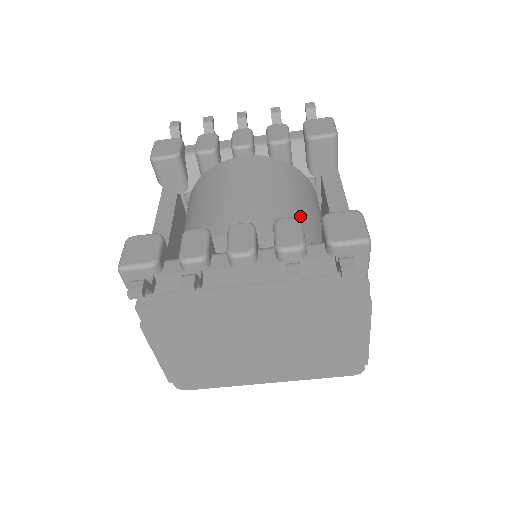
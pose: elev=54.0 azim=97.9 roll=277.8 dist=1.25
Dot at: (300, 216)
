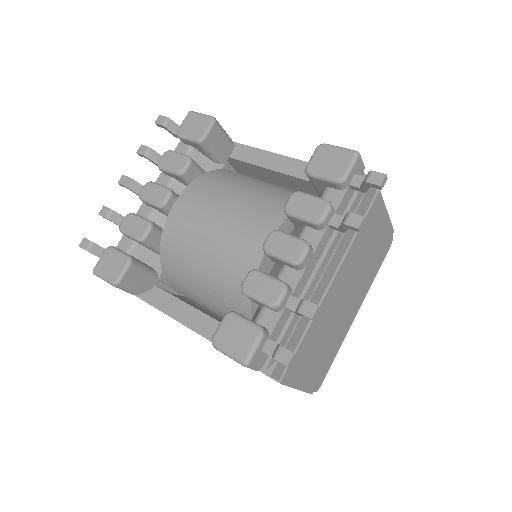
Dot at: (273, 194)
